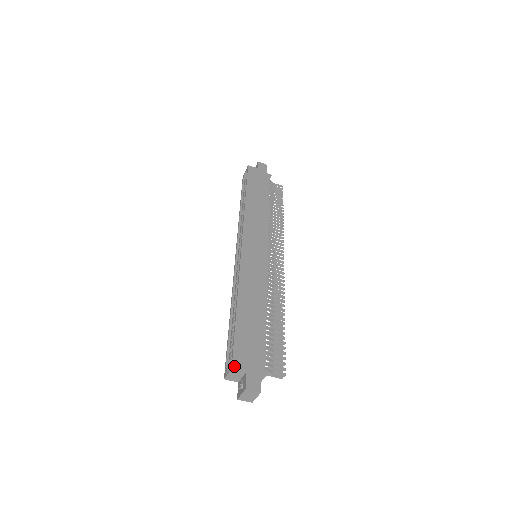
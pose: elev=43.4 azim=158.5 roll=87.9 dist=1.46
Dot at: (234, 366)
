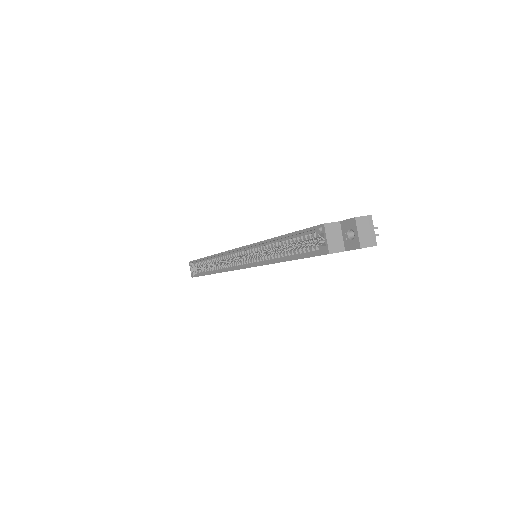
Dot at: (324, 224)
